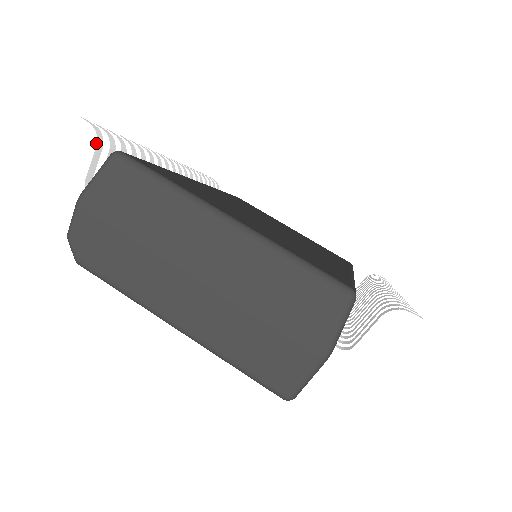
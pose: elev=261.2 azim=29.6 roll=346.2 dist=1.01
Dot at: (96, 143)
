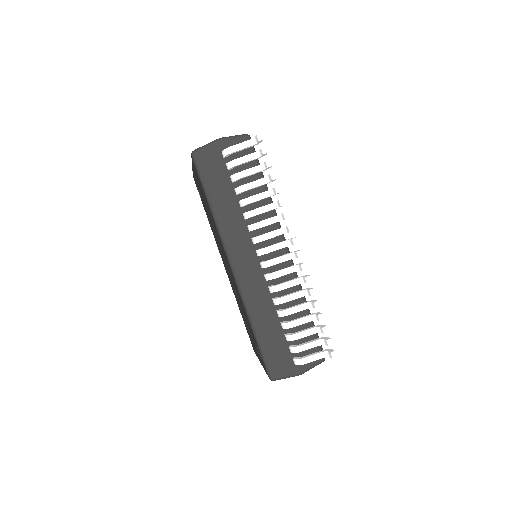
Dot at: occluded
